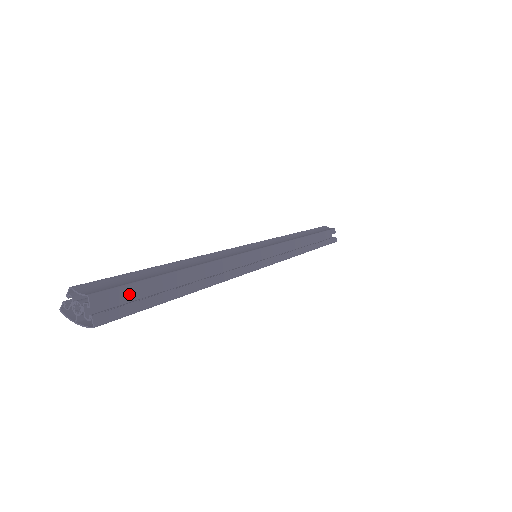
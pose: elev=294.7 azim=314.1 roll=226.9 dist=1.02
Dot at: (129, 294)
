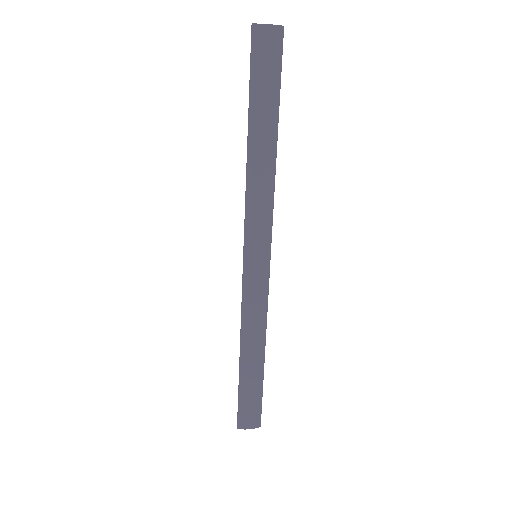
Dot at: occluded
